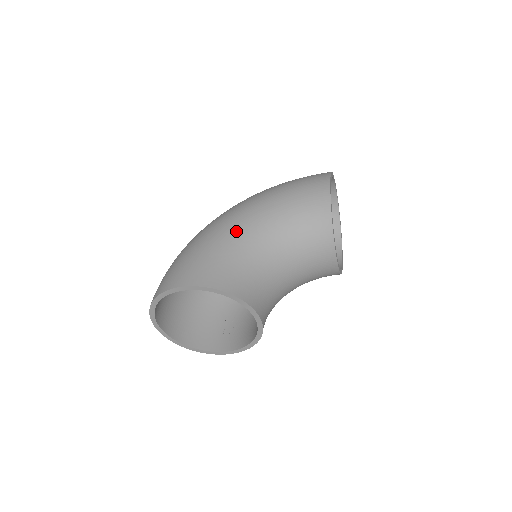
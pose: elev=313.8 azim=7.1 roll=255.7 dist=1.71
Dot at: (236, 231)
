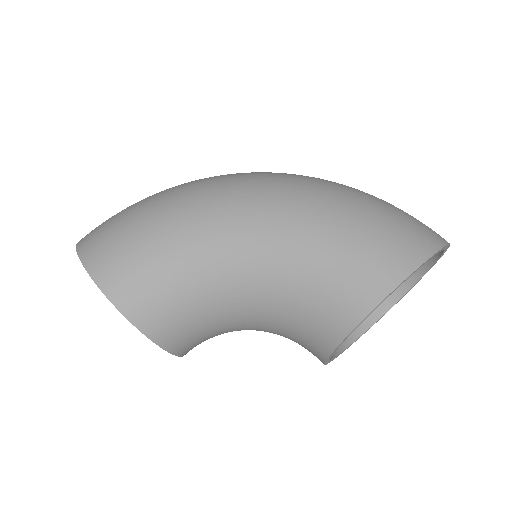
Dot at: (212, 246)
